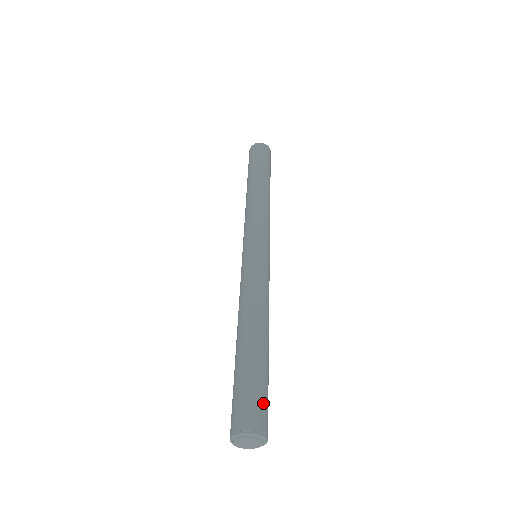
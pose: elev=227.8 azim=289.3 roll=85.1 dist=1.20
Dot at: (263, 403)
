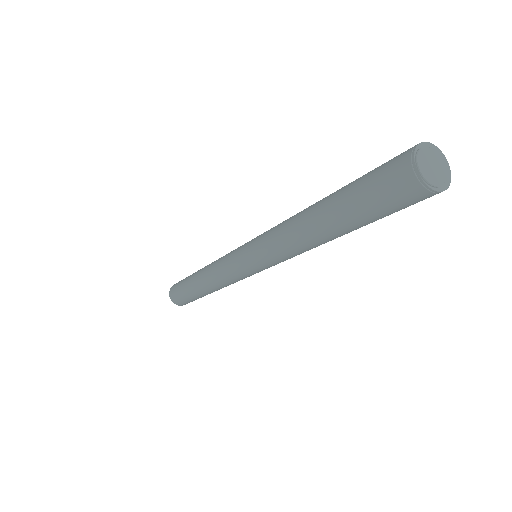
Dot at: occluded
